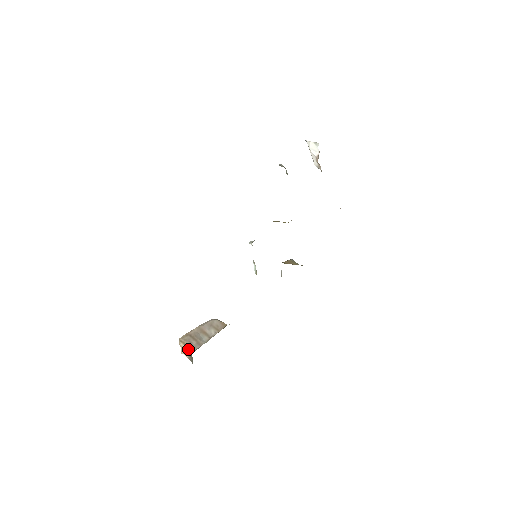
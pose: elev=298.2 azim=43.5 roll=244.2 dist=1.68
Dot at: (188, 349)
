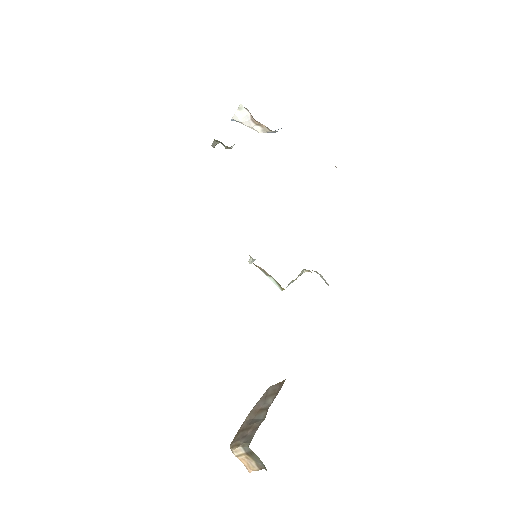
Dot at: (243, 447)
